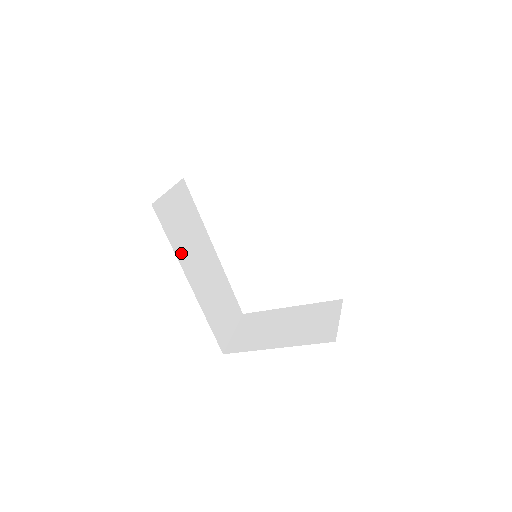
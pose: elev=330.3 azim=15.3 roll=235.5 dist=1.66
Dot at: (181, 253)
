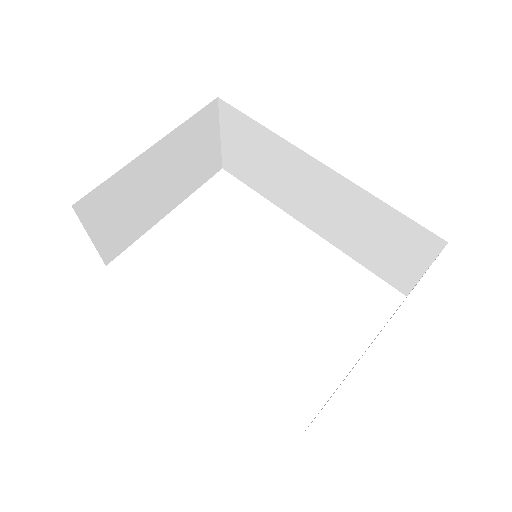
Dot at: occluded
